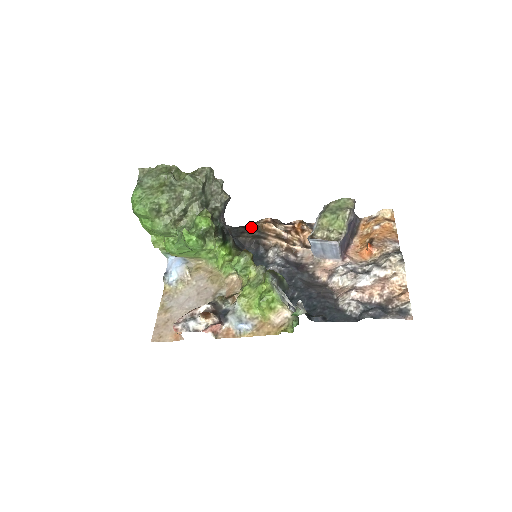
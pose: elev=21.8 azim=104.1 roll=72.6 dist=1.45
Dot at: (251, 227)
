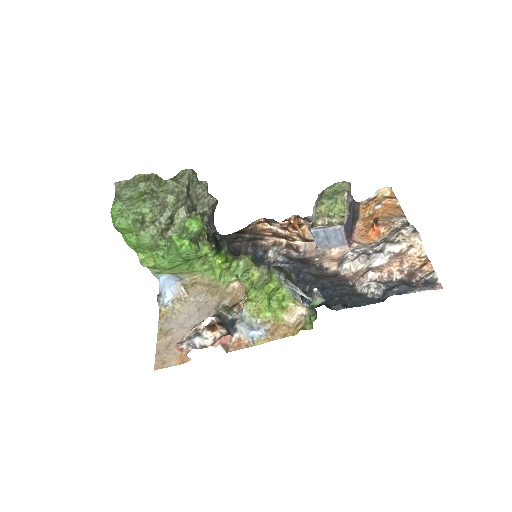
Dot at: (244, 231)
